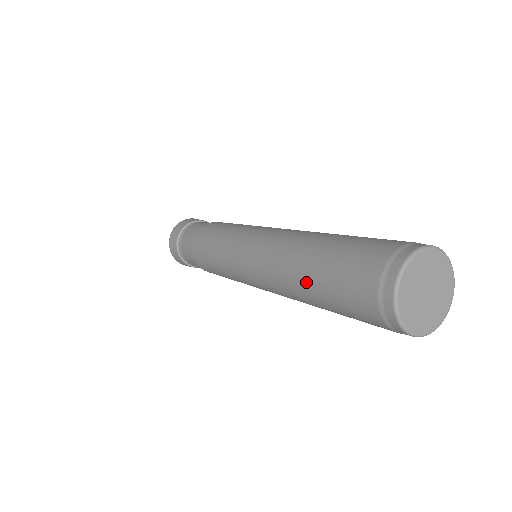
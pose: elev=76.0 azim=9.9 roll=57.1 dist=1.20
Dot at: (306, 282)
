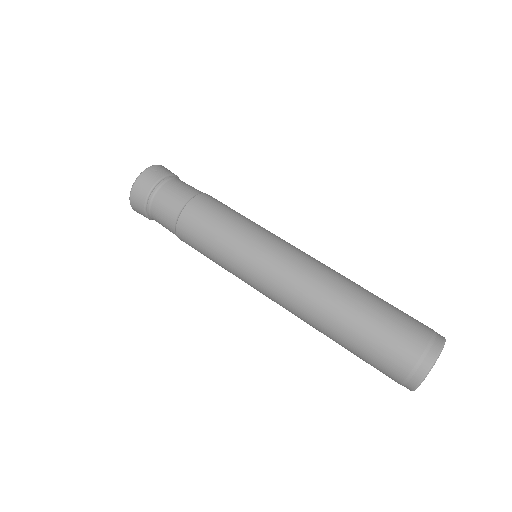
Dot at: (343, 325)
